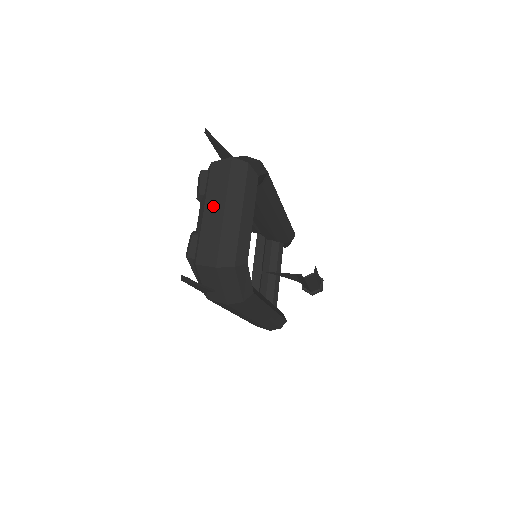
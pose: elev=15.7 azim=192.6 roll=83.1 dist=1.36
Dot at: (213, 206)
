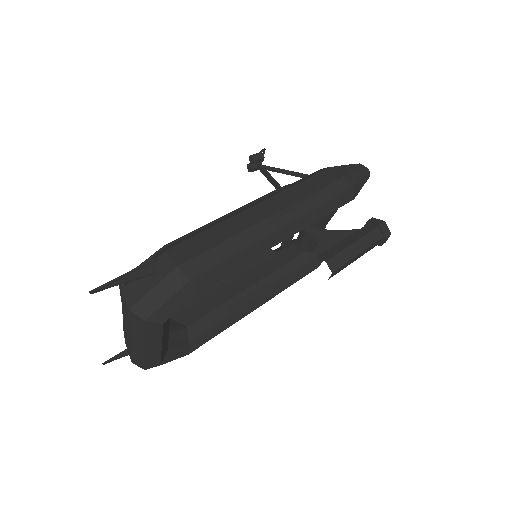
Dot at: (126, 325)
